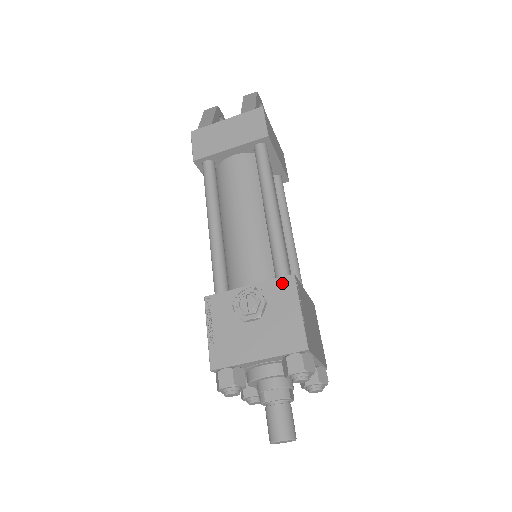
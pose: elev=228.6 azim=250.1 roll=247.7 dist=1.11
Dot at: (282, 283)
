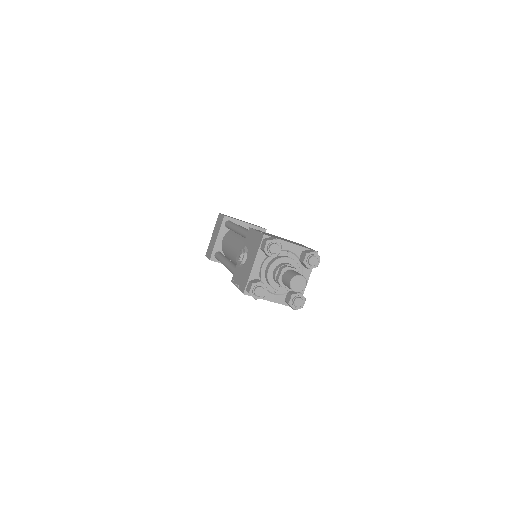
Dot at: (248, 236)
